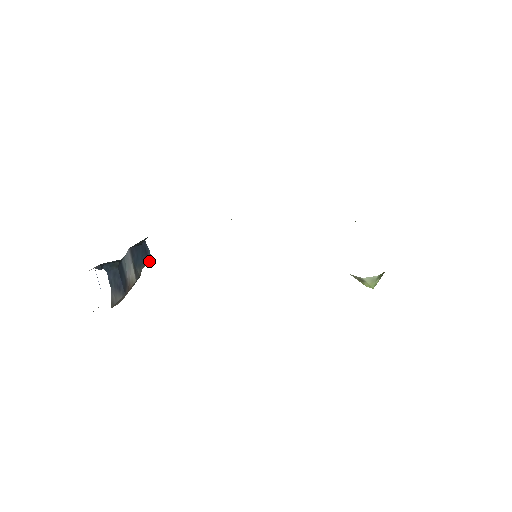
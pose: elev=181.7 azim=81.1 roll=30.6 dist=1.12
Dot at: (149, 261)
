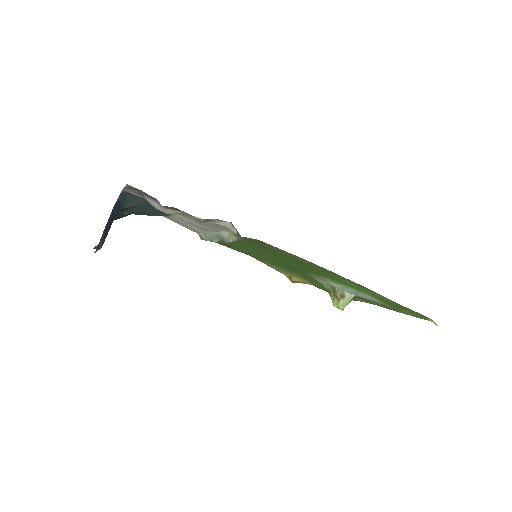
Dot at: occluded
